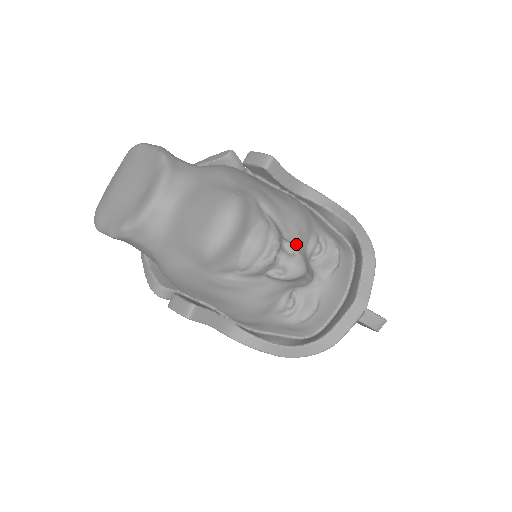
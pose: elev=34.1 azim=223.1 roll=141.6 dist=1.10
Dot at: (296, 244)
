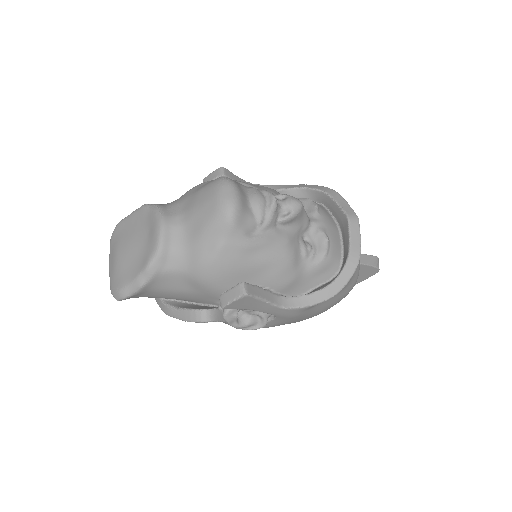
Dot at: occluded
